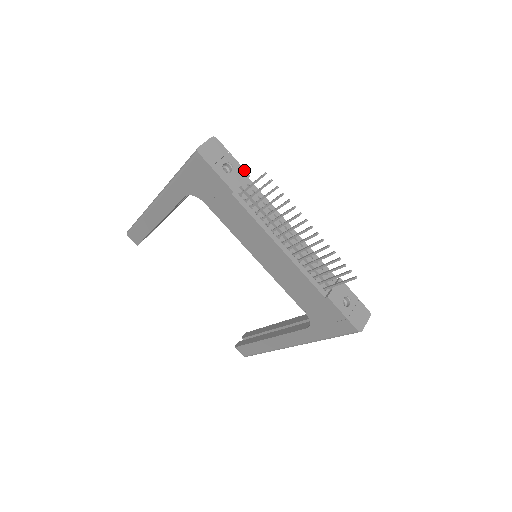
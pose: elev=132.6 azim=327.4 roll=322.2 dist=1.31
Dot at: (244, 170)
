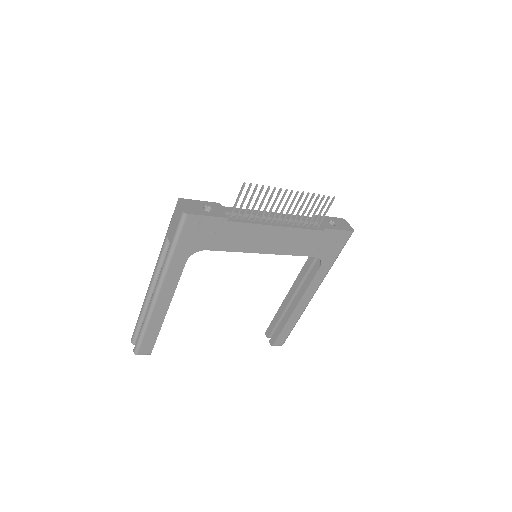
Dot at: (214, 203)
